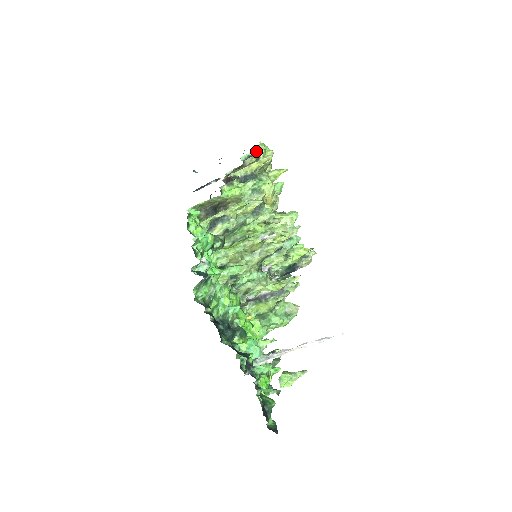
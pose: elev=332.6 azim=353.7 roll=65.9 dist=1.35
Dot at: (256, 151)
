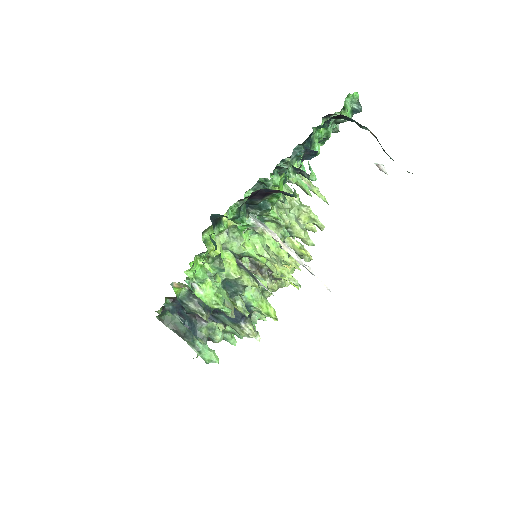
Dot at: occluded
